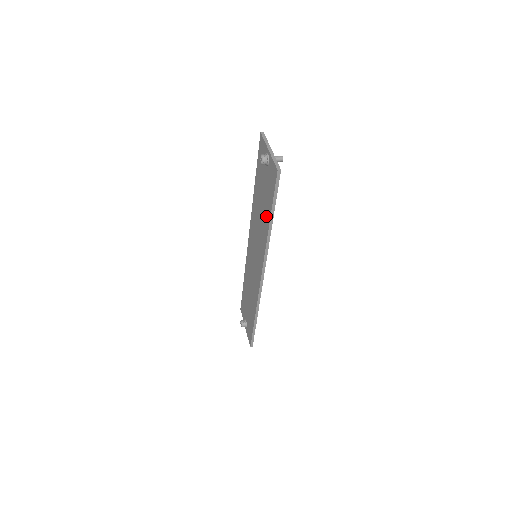
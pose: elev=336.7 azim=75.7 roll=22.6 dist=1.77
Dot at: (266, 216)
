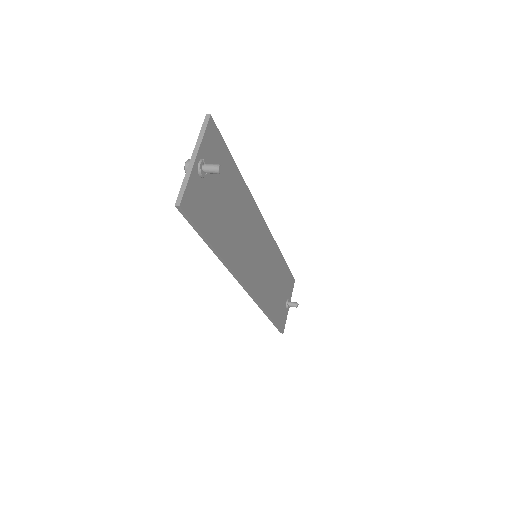
Dot at: occluded
